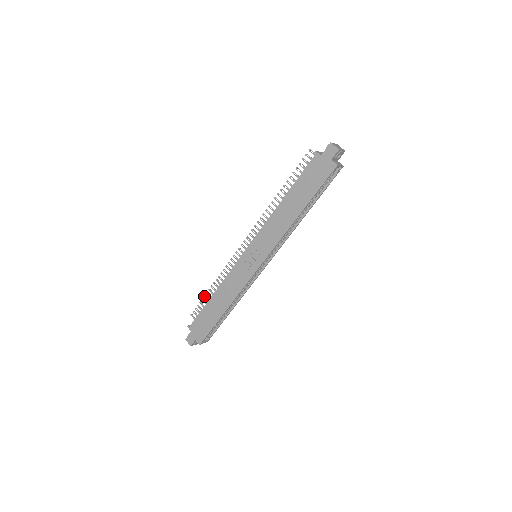
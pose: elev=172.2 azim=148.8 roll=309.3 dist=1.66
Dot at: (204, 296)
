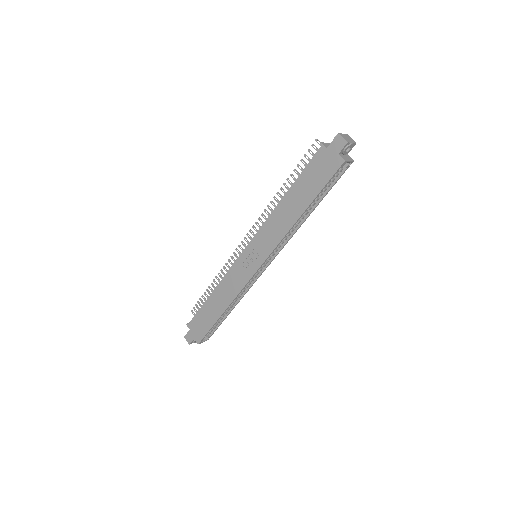
Dot at: (204, 293)
